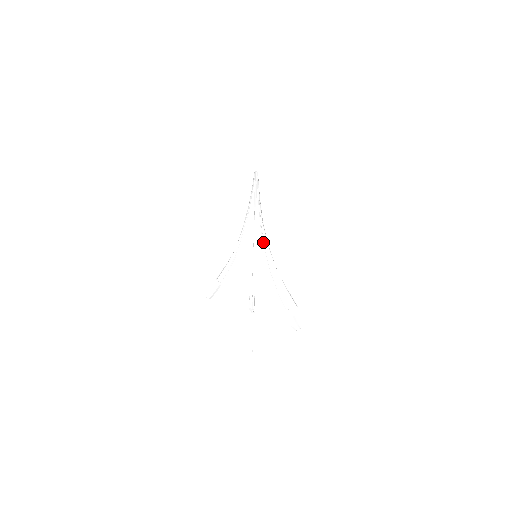
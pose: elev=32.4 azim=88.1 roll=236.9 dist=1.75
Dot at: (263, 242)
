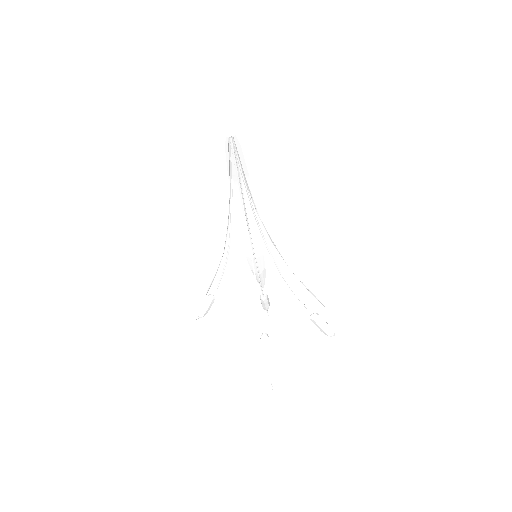
Dot at: (262, 236)
